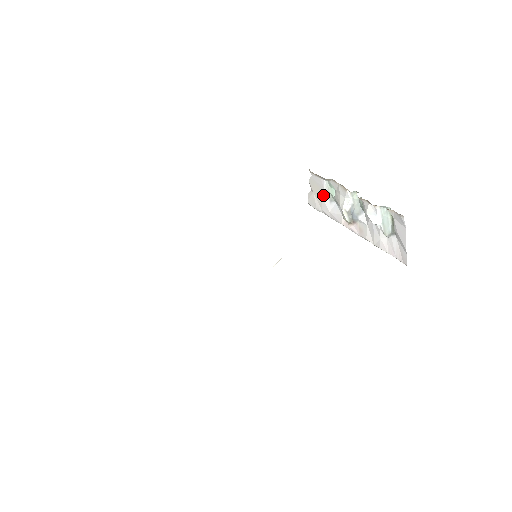
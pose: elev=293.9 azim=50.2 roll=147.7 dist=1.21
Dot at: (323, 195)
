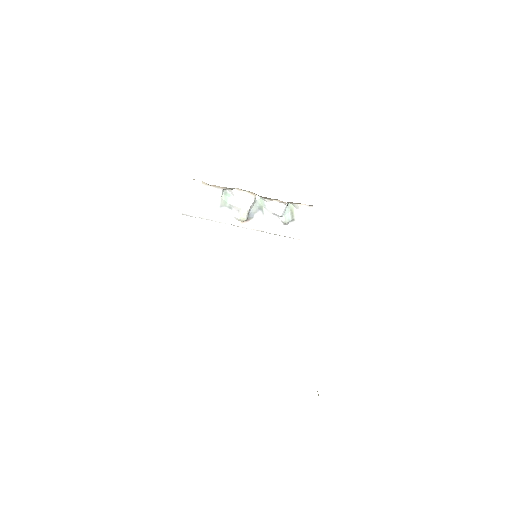
Dot at: (214, 203)
